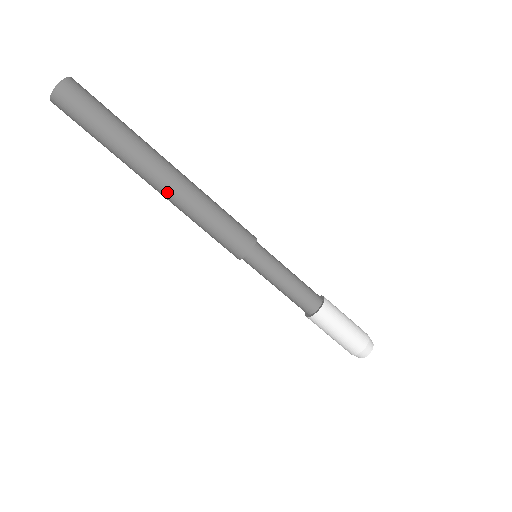
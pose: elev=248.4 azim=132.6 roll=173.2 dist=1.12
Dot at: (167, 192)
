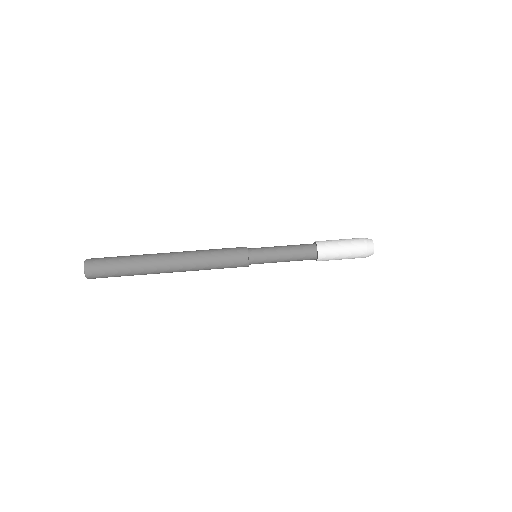
Dot at: (178, 253)
